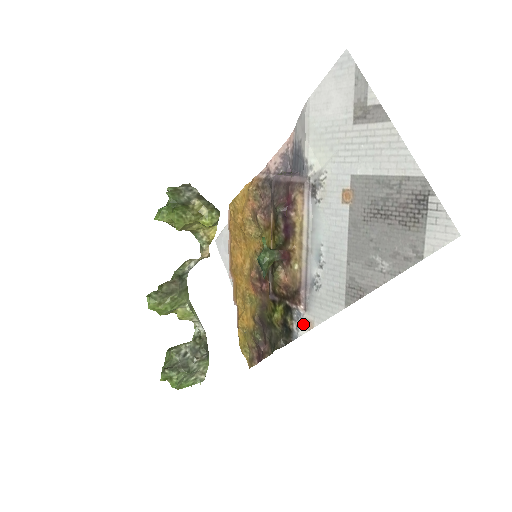
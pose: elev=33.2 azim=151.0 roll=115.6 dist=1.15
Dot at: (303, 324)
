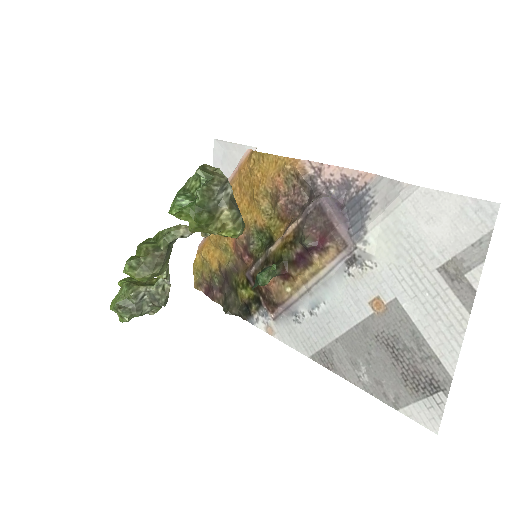
Dot at: (265, 324)
